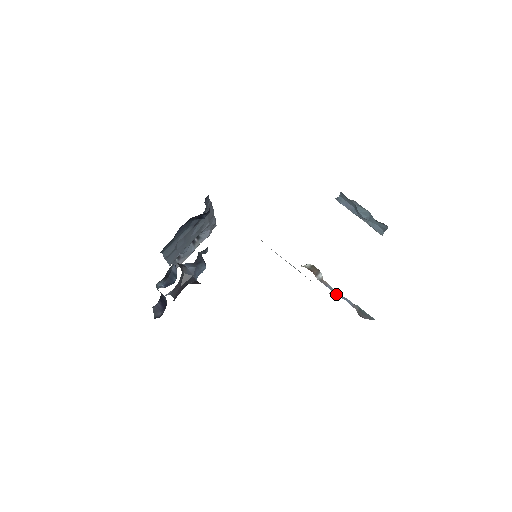
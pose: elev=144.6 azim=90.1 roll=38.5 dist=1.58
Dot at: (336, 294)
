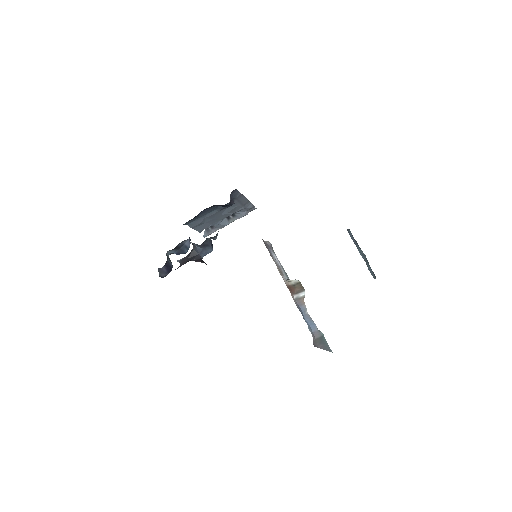
Dot at: (305, 316)
